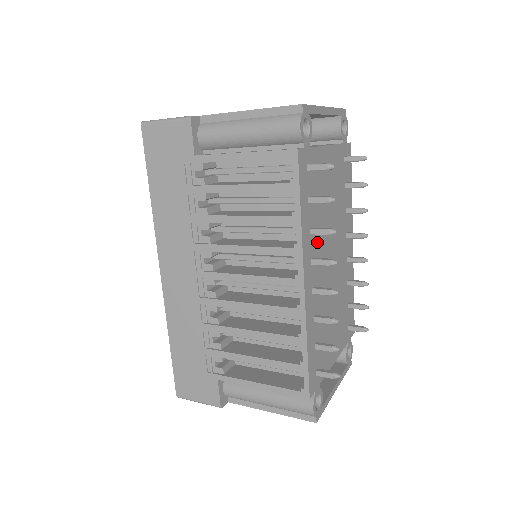
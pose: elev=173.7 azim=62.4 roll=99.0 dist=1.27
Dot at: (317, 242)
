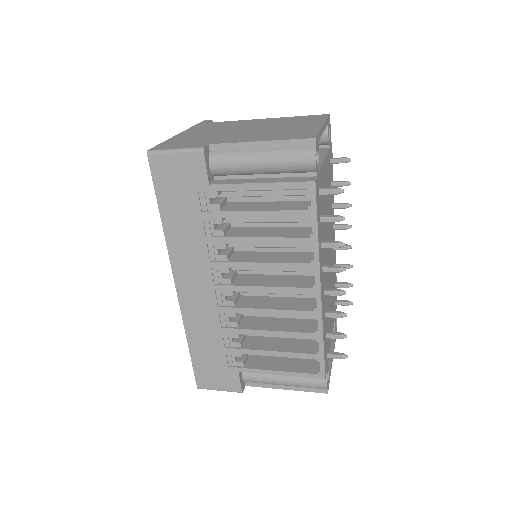
Dot at: (324, 250)
